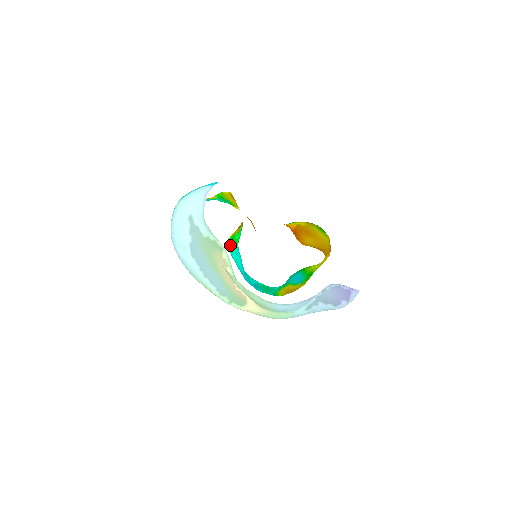
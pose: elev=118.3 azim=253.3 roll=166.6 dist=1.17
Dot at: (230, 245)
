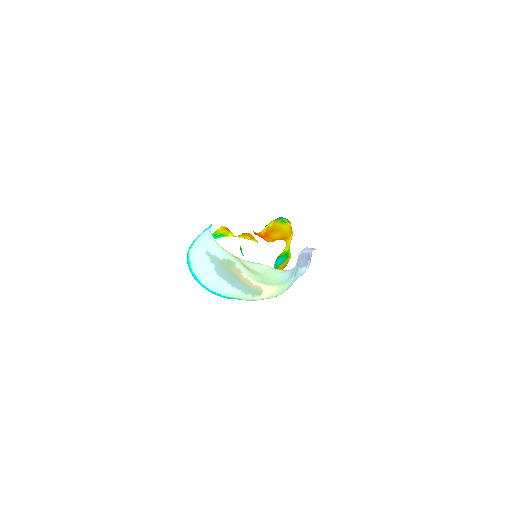
Dot at: (242, 254)
